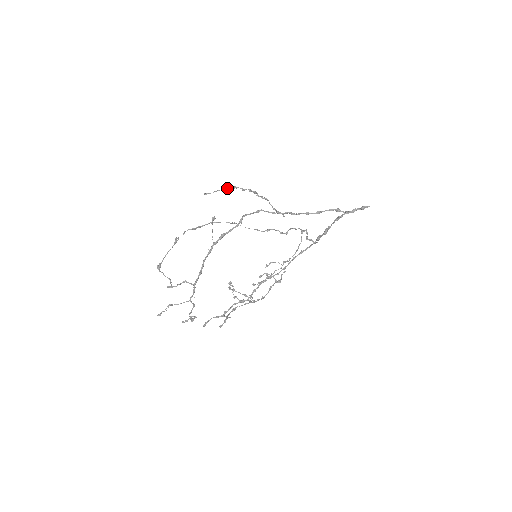
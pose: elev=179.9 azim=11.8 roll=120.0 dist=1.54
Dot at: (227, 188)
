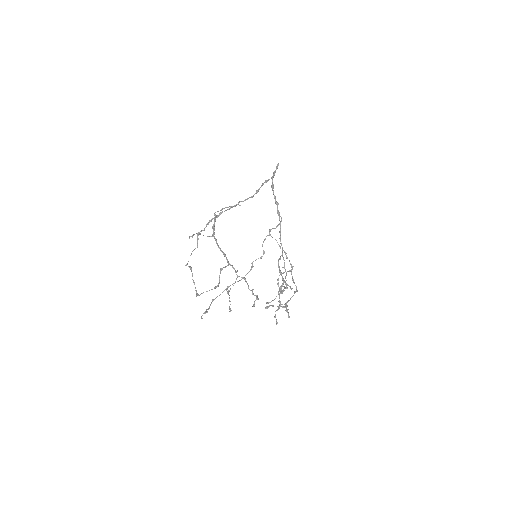
Dot at: occluded
